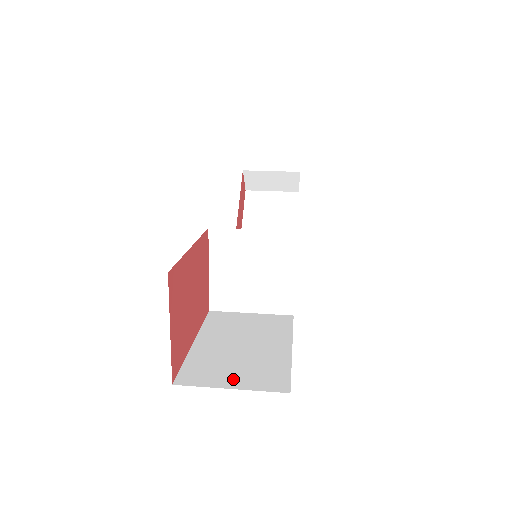
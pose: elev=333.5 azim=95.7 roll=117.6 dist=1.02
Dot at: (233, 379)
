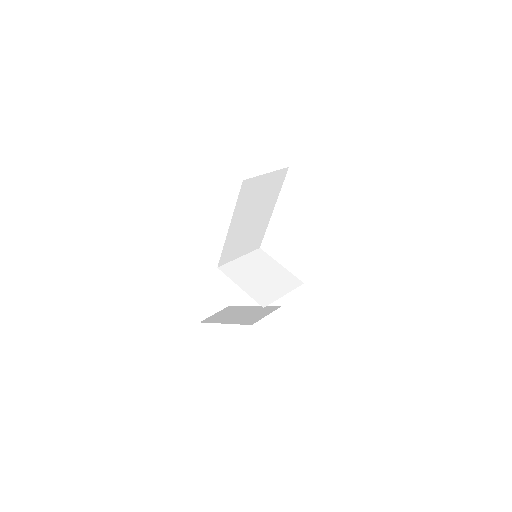
Dot at: occluded
